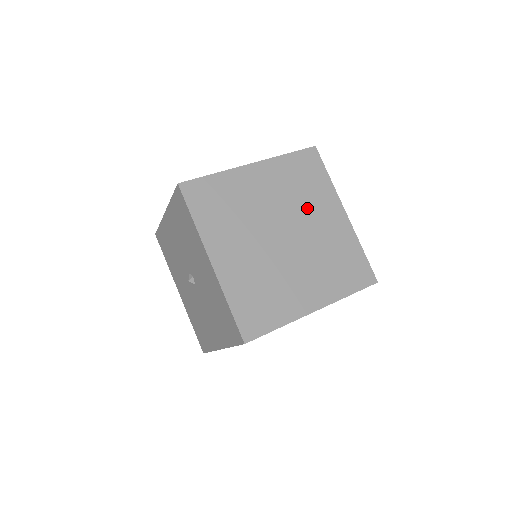
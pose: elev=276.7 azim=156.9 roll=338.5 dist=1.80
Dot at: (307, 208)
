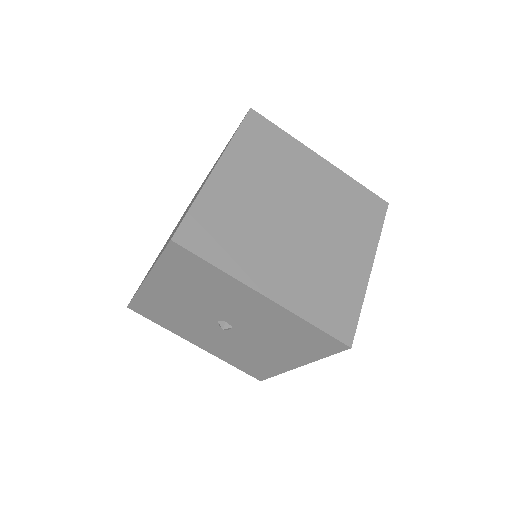
Dot at: (293, 176)
